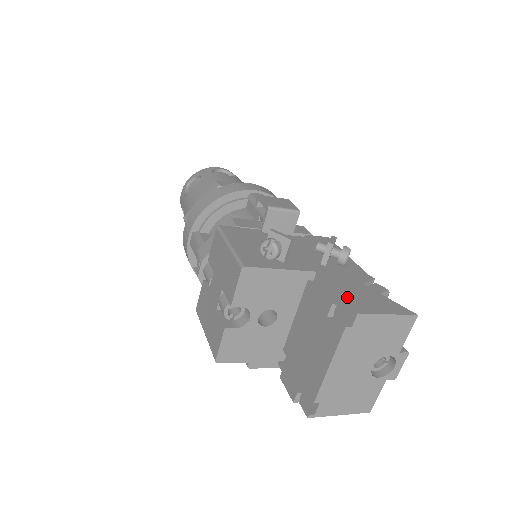
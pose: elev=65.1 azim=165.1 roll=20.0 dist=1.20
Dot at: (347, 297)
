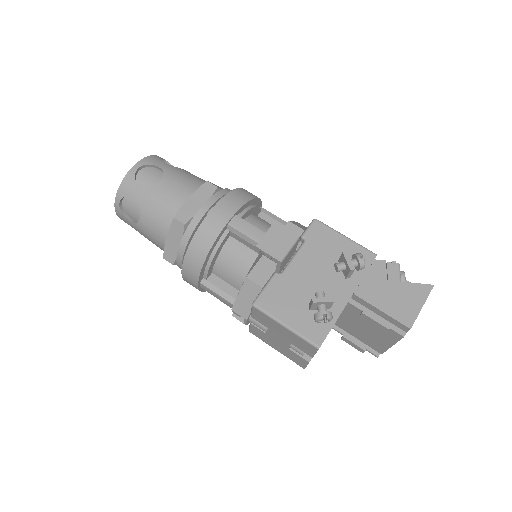
Dot at: (393, 314)
